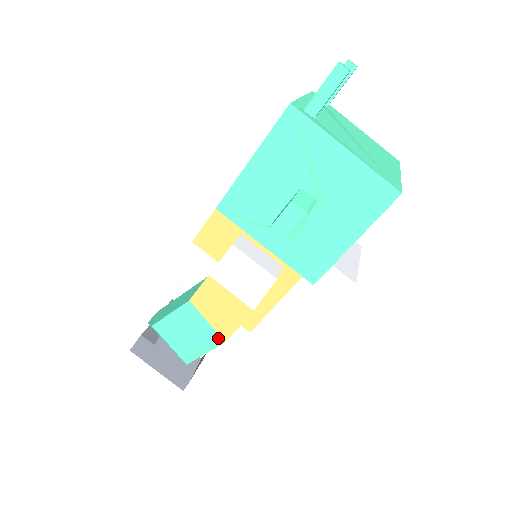
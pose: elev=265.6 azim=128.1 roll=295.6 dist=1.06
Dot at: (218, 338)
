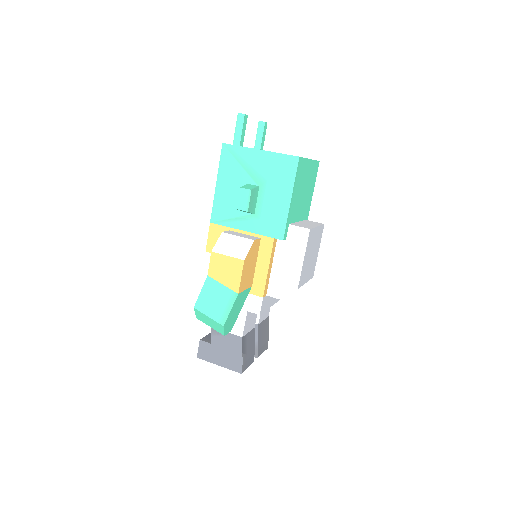
Dot at: (233, 293)
